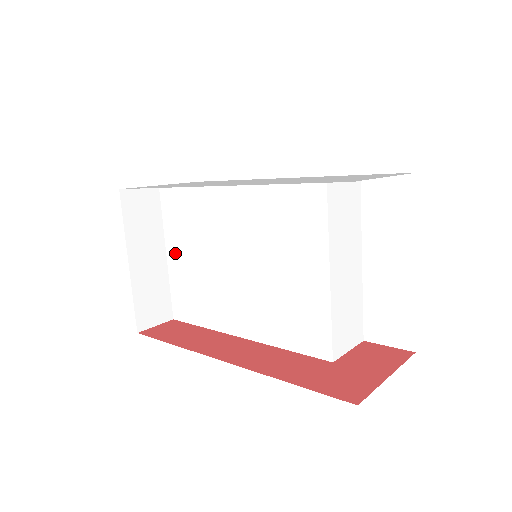
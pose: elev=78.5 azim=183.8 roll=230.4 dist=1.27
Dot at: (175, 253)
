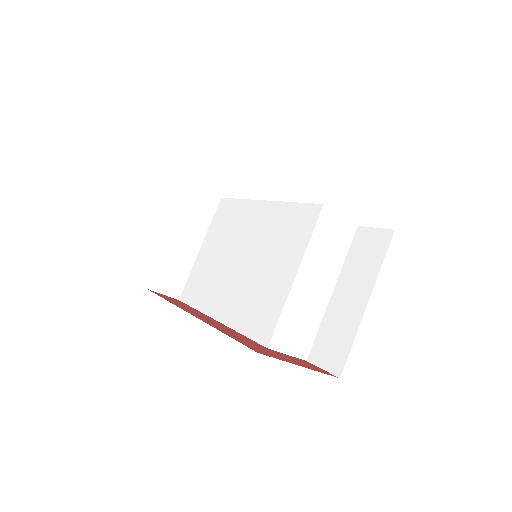
Dot at: (206, 248)
